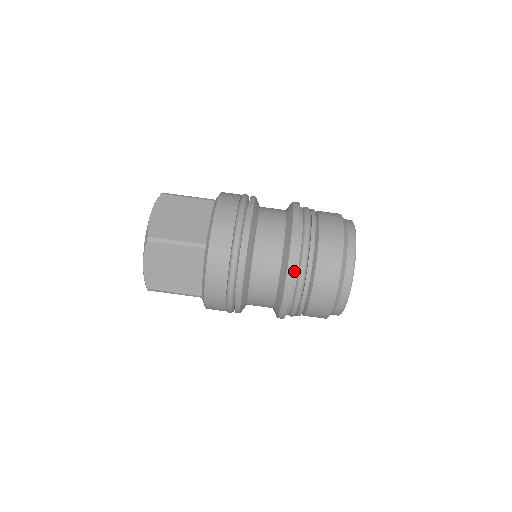
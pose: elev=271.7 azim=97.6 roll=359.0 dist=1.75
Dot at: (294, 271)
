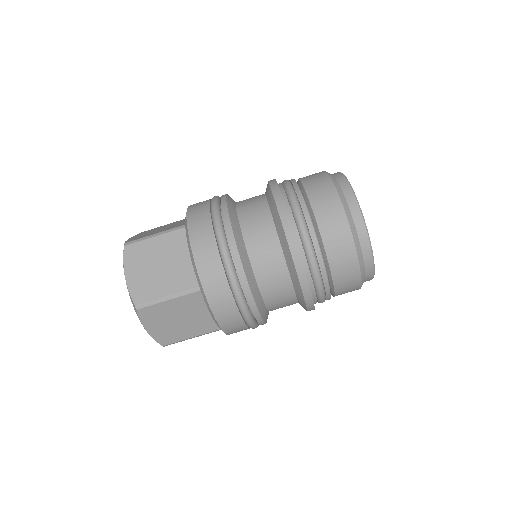
Dot at: (305, 272)
